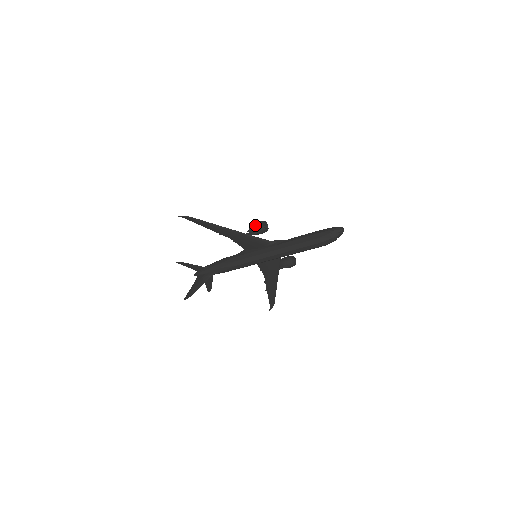
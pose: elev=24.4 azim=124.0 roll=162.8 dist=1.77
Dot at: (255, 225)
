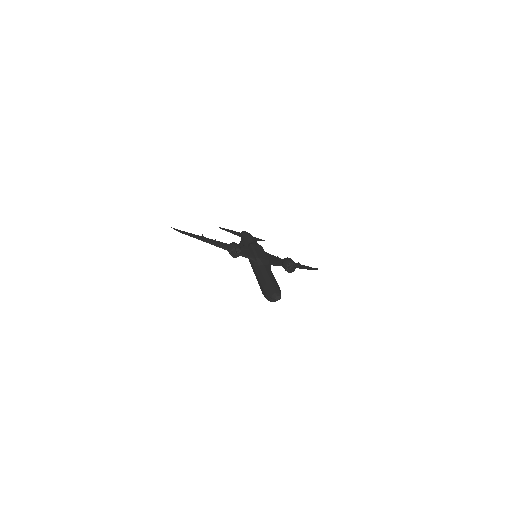
Dot at: (228, 249)
